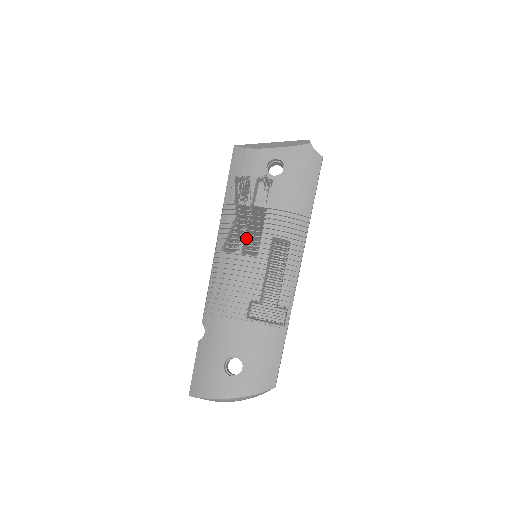
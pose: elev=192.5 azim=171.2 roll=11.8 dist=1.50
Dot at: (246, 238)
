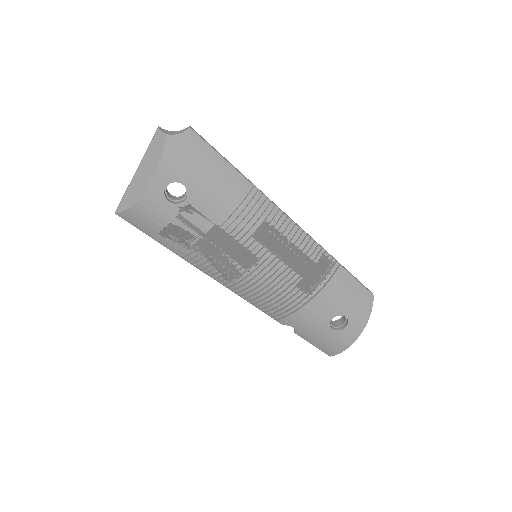
Dot at: (234, 258)
